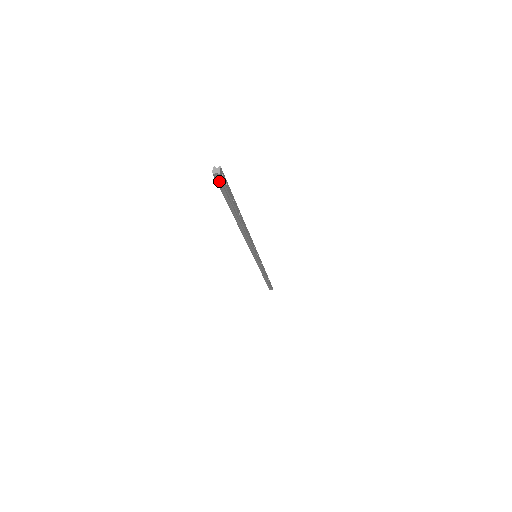
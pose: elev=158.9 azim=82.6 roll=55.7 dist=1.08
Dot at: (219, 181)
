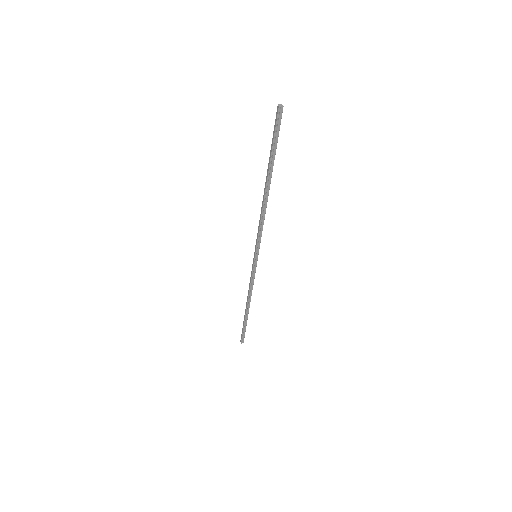
Dot at: (279, 118)
